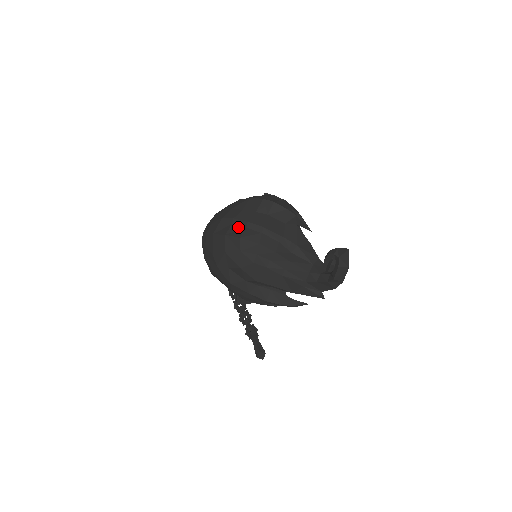
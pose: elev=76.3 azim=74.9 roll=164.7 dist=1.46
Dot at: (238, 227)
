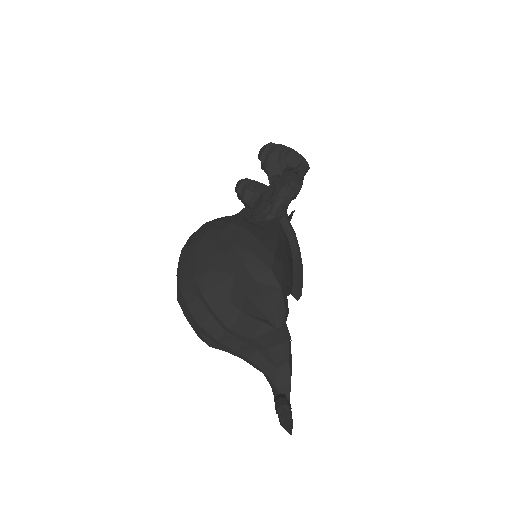
Dot at: (203, 307)
